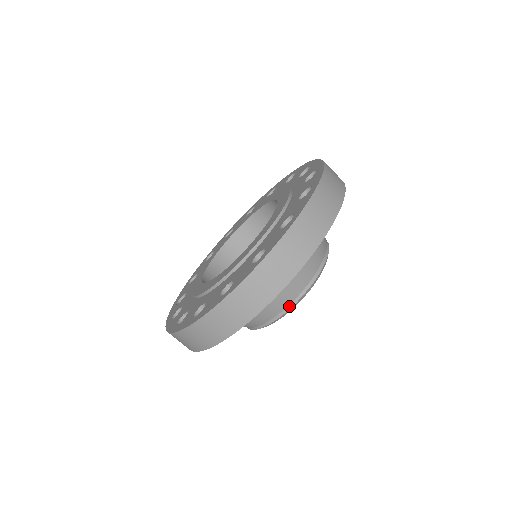
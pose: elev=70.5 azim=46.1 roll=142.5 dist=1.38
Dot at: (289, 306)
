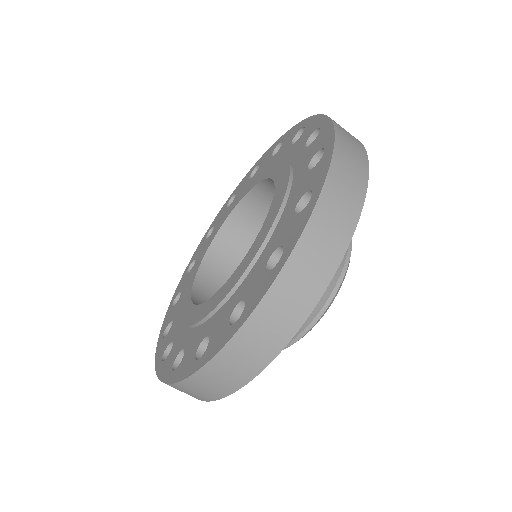
Dot at: (337, 285)
